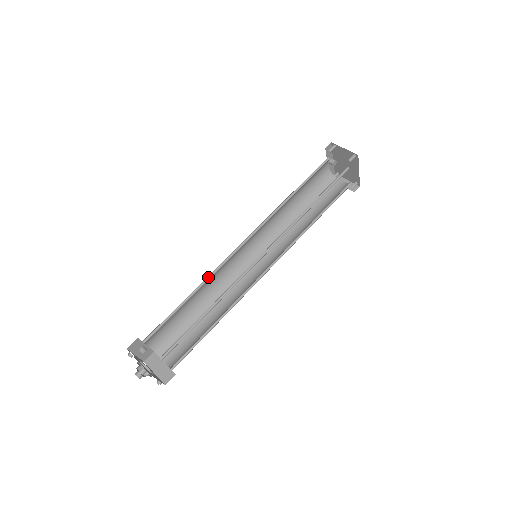
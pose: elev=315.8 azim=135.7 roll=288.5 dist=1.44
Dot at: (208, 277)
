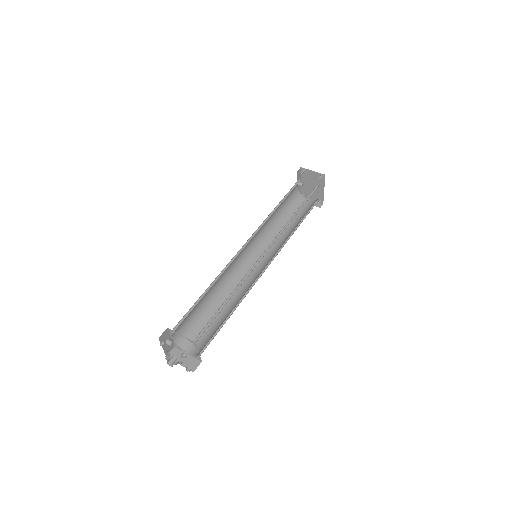
Dot at: (220, 273)
